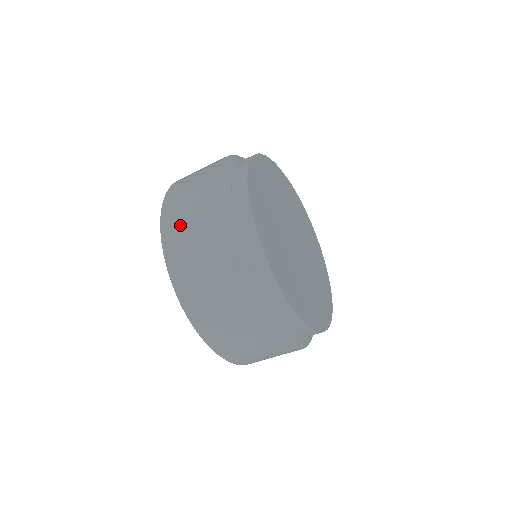
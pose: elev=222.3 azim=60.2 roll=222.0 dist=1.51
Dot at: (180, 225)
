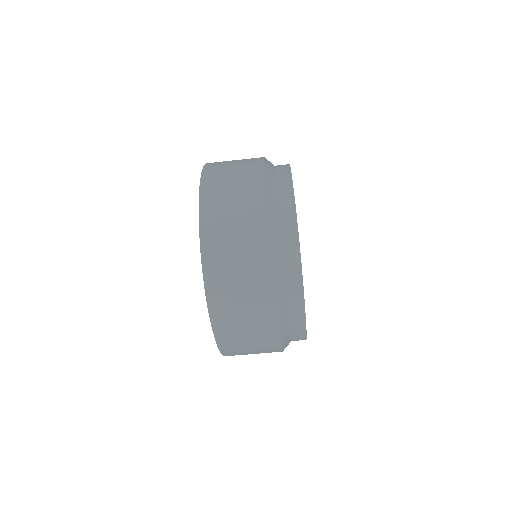
Dot at: (226, 162)
